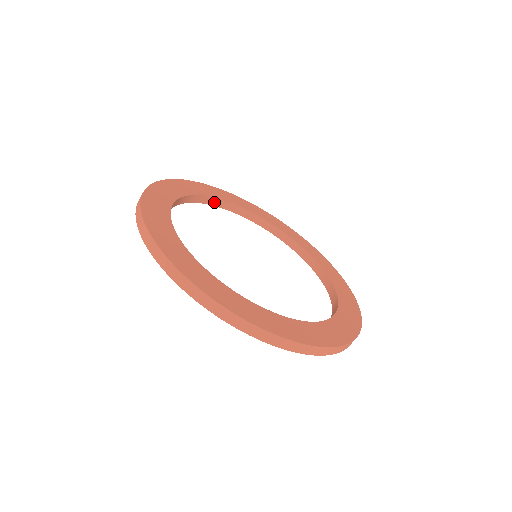
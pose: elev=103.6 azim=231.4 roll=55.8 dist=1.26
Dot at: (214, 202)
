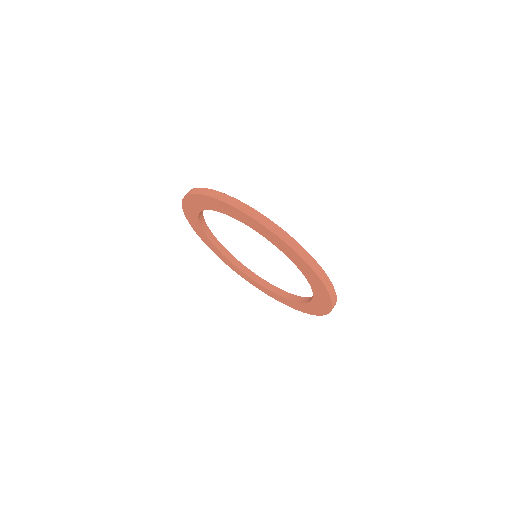
Dot at: (215, 243)
